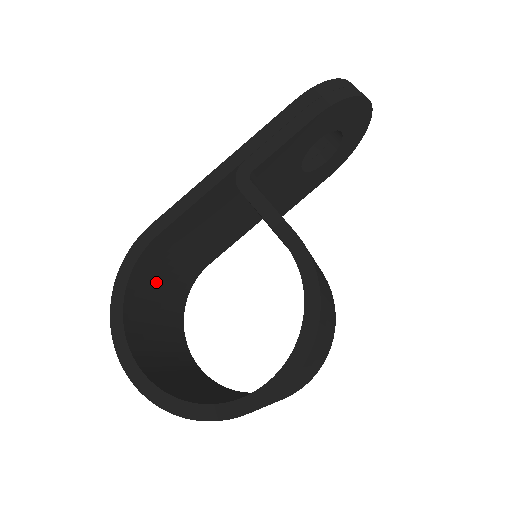
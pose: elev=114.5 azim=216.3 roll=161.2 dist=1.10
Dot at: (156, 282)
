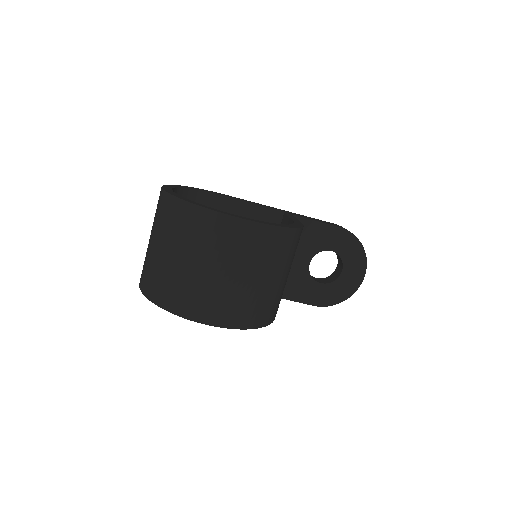
Dot at: occluded
